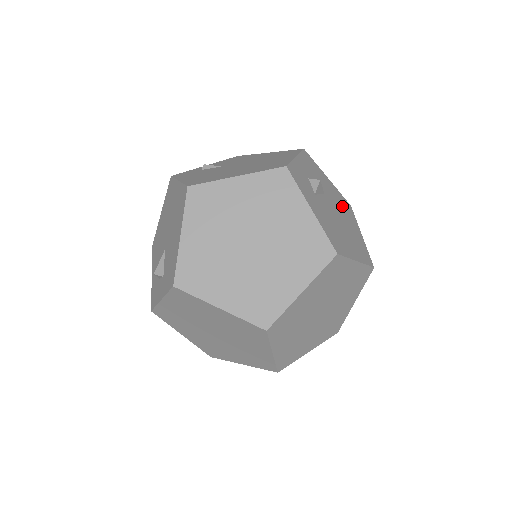
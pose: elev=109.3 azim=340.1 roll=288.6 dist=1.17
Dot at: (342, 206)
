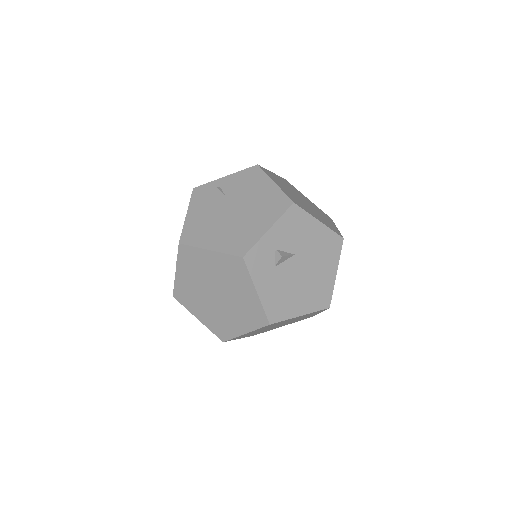
Dot at: (322, 251)
